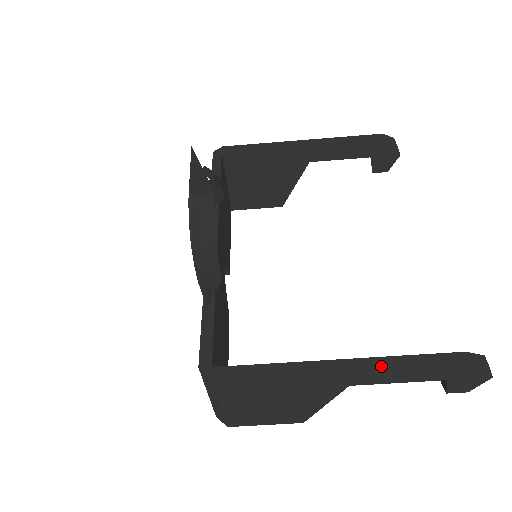
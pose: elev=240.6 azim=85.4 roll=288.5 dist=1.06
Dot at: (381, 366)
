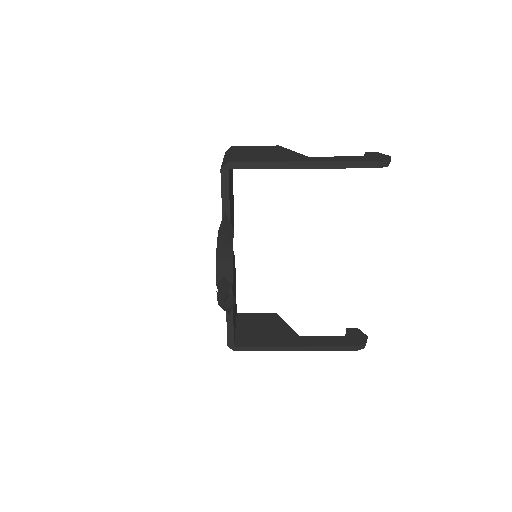
Dot at: occluded
